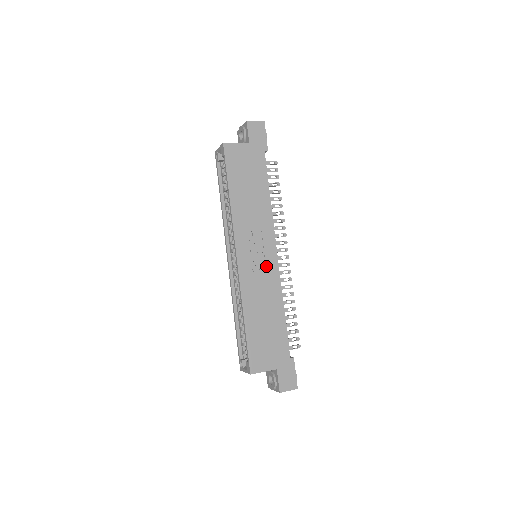
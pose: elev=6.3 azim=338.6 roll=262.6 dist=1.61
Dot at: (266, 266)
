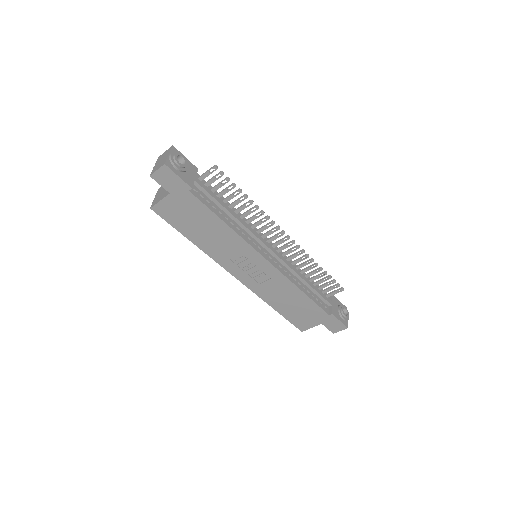
Dot at: (264, 273)
